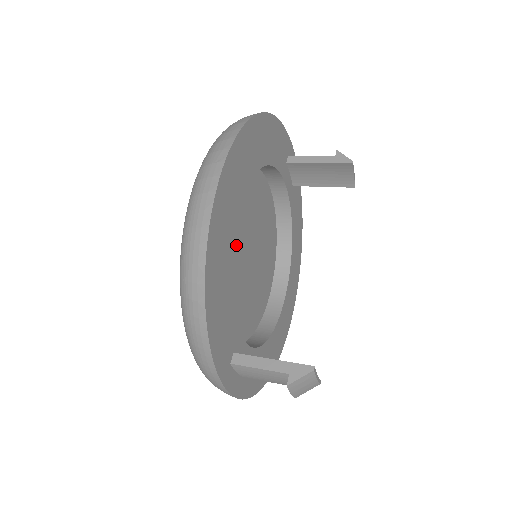
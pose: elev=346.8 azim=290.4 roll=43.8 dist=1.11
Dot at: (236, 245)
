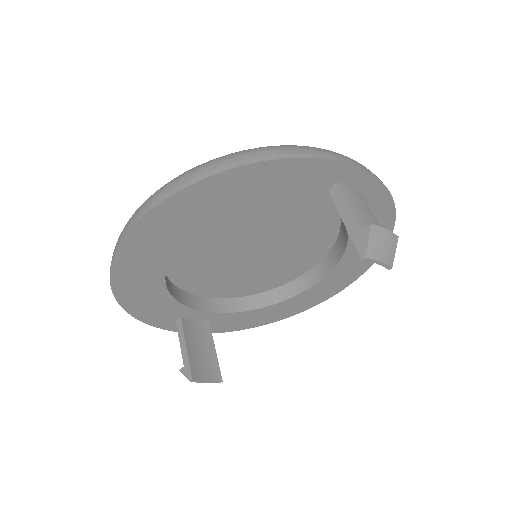
Dot at: (219, 248)
